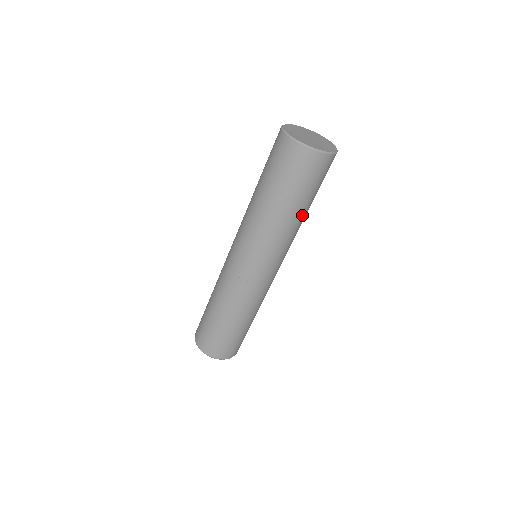
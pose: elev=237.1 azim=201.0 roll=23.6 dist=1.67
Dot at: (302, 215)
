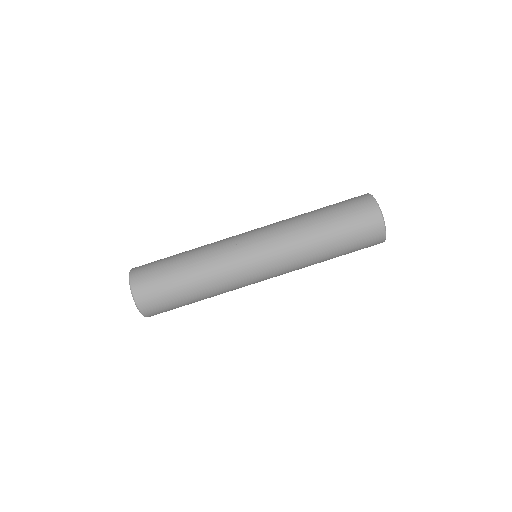
Dot at: (326, 255)
